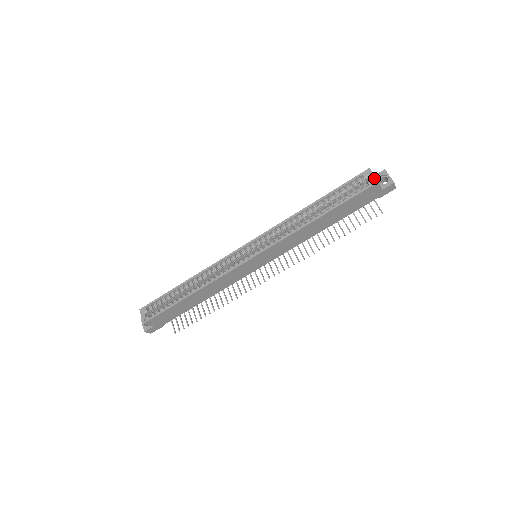
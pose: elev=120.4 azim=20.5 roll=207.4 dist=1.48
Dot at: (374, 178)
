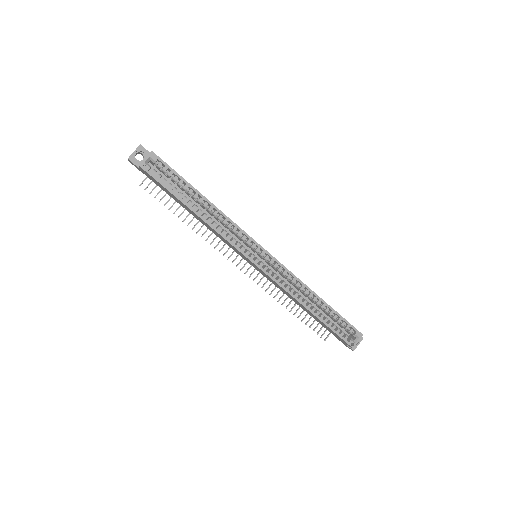
Dot at: (356, 343)
